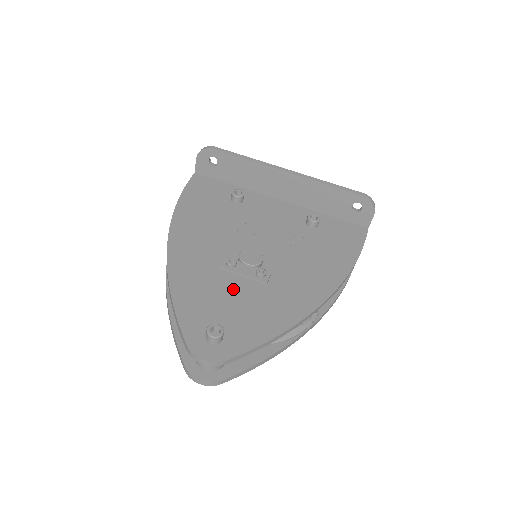
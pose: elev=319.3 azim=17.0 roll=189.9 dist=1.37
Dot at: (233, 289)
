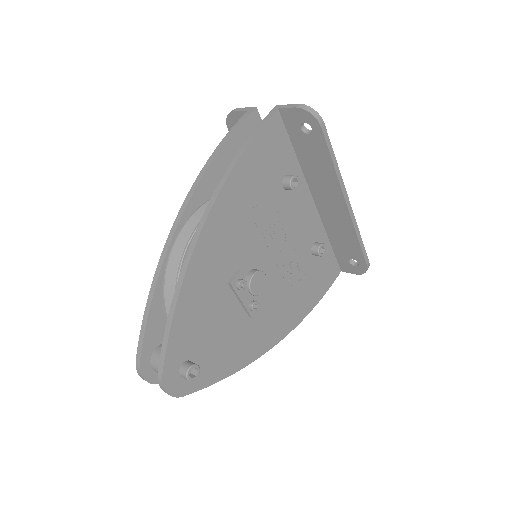
Dot at: (225, 314)
